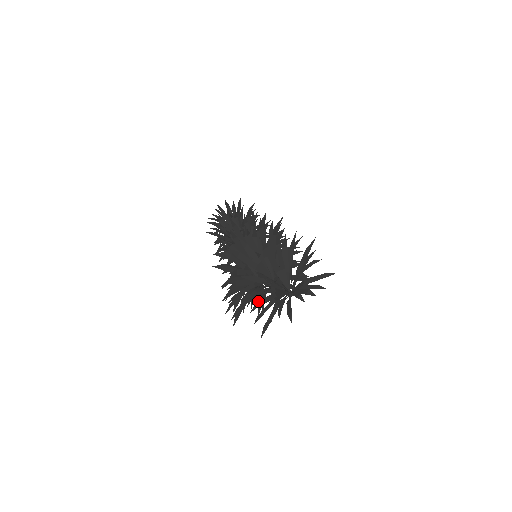
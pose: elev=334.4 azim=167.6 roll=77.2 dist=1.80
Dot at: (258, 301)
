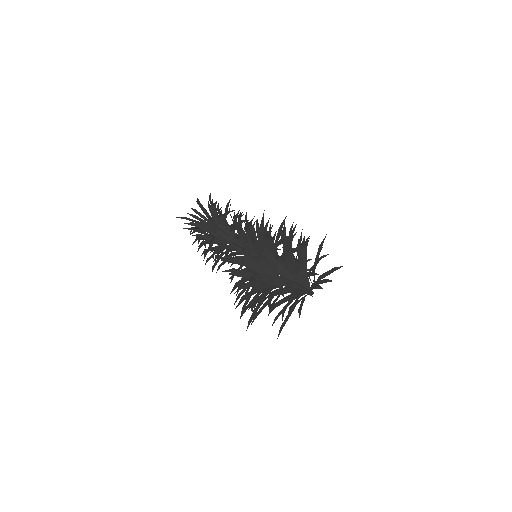
Dot at: (275, 303)
